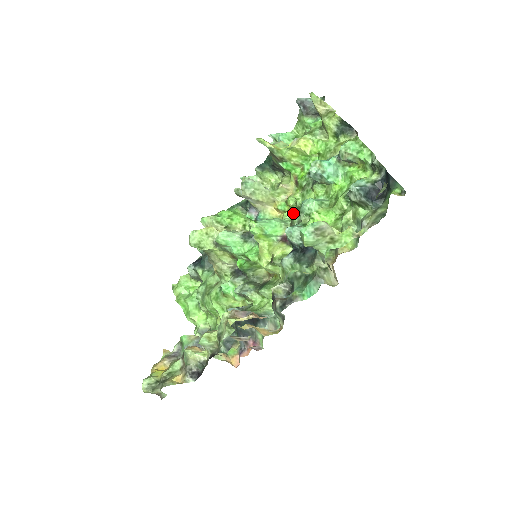
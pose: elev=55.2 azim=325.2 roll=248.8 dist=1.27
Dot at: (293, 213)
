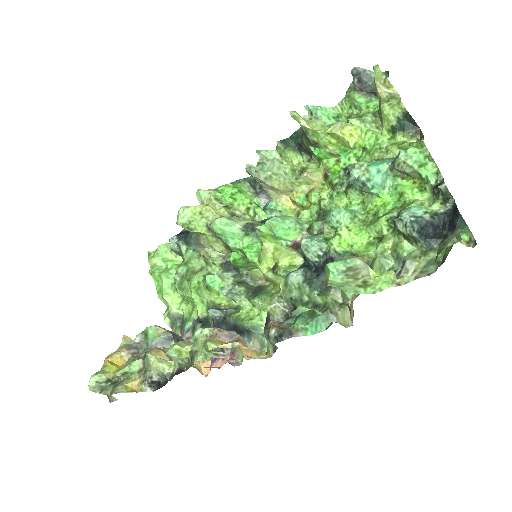
Dot at: (313, 214)
